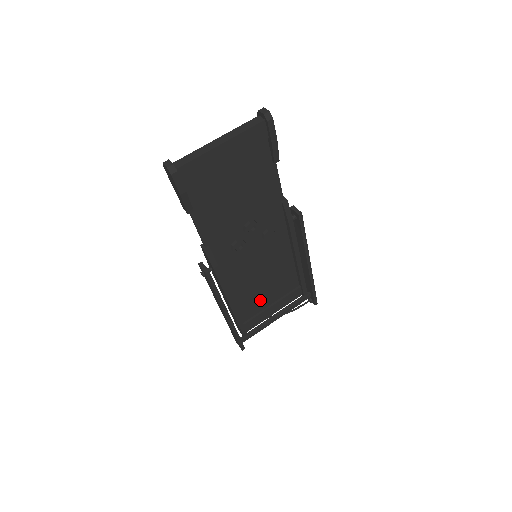
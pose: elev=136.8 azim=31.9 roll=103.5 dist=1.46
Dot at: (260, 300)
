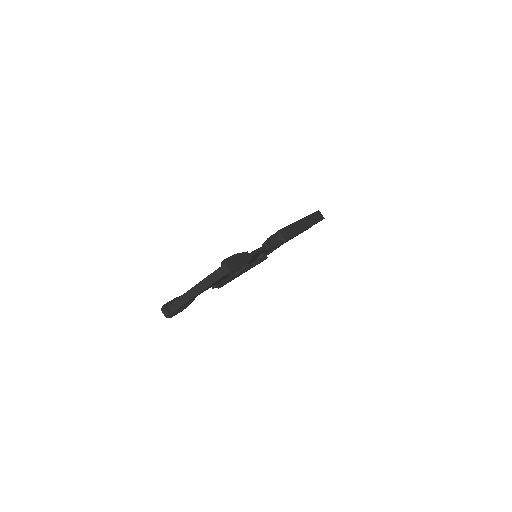
Dot at: occluded
